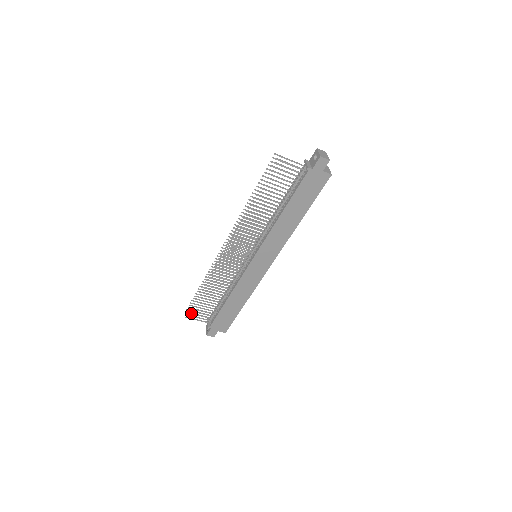
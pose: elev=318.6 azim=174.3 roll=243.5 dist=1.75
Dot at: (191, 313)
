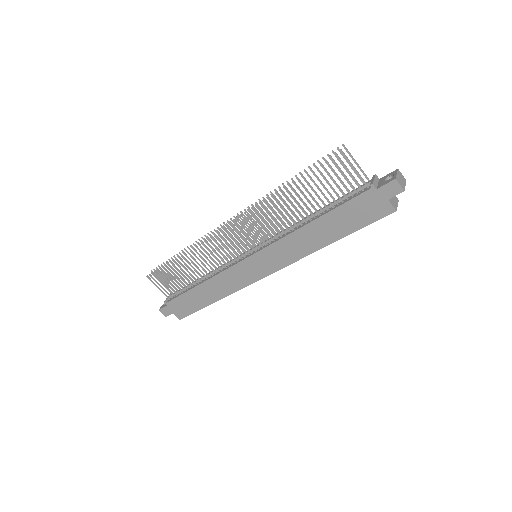
Dot at: occluded
